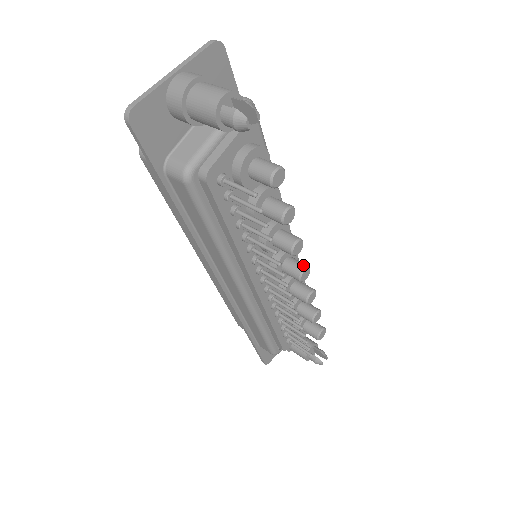
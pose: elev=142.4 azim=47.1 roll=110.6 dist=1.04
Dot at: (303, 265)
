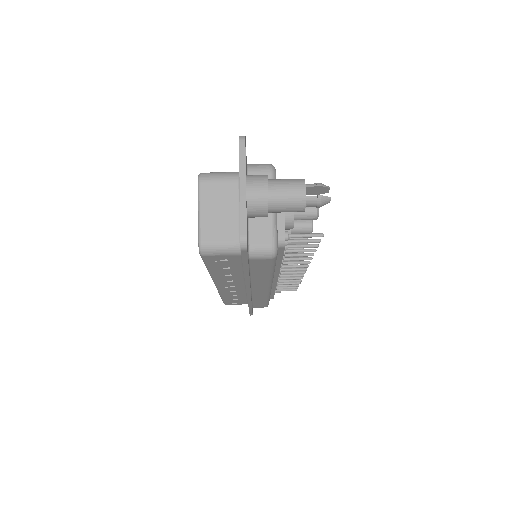
Dot at: occluded
